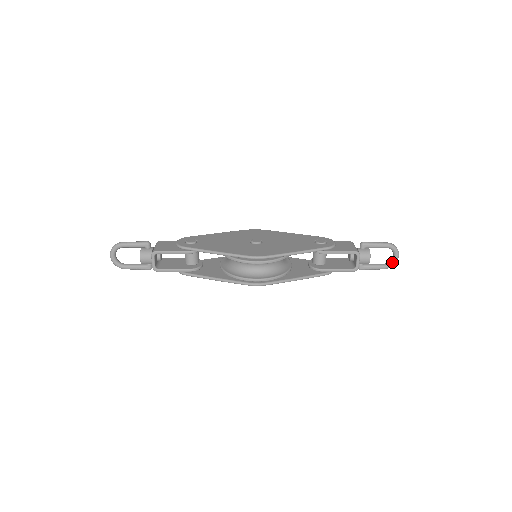
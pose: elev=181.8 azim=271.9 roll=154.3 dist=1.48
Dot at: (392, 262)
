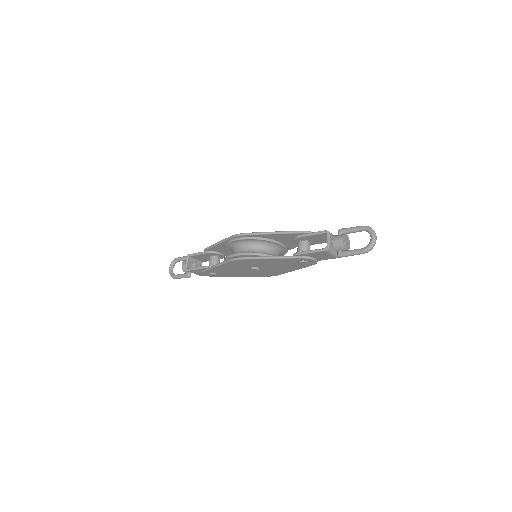
Dot at: (369, 243)
